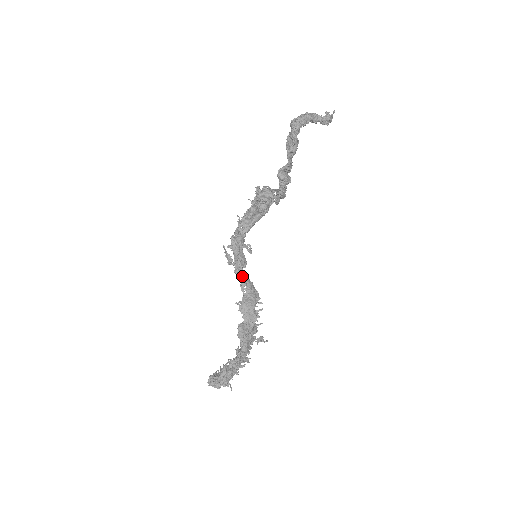
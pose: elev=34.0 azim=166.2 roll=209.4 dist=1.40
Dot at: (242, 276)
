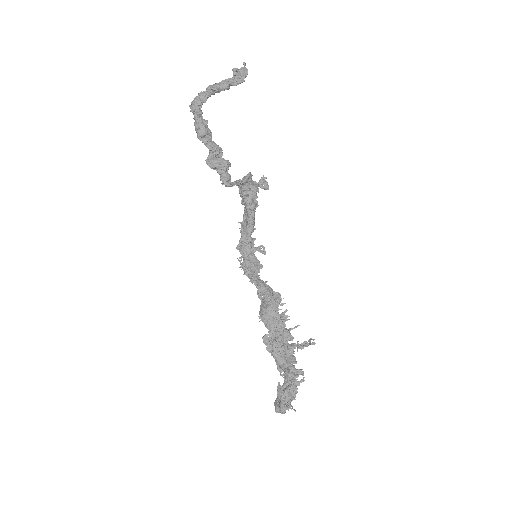
Dot at: (256, 283)
